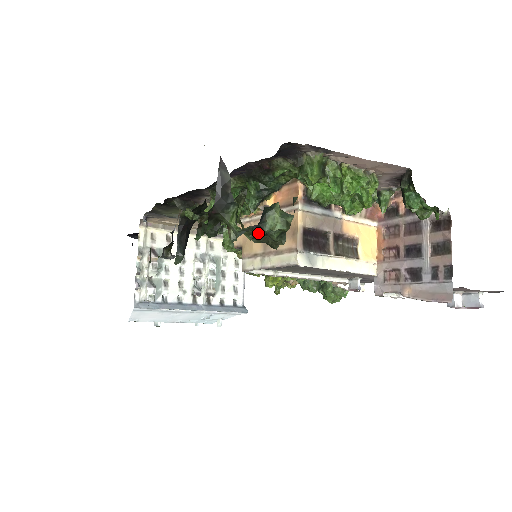
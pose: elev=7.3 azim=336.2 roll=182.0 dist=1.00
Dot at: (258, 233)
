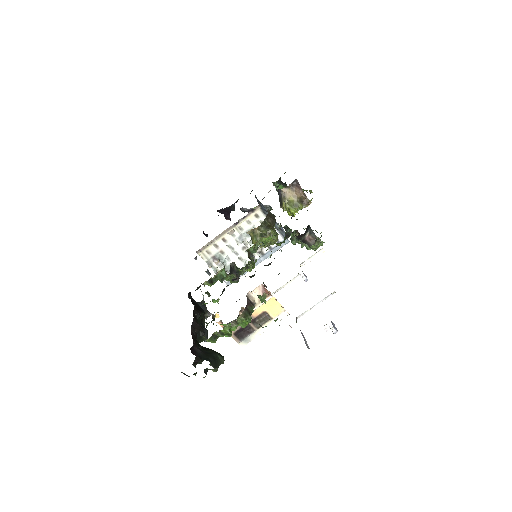
Dot at: occluded
